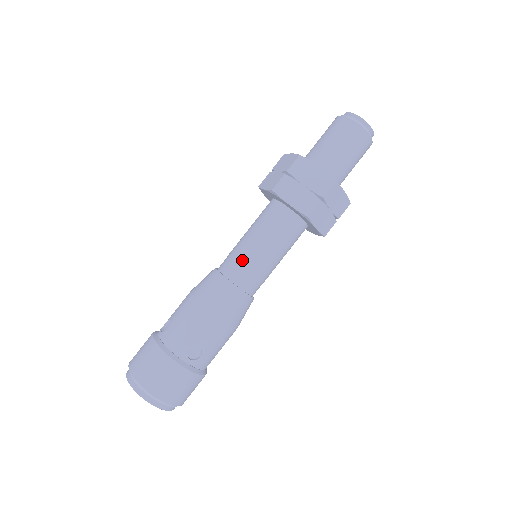
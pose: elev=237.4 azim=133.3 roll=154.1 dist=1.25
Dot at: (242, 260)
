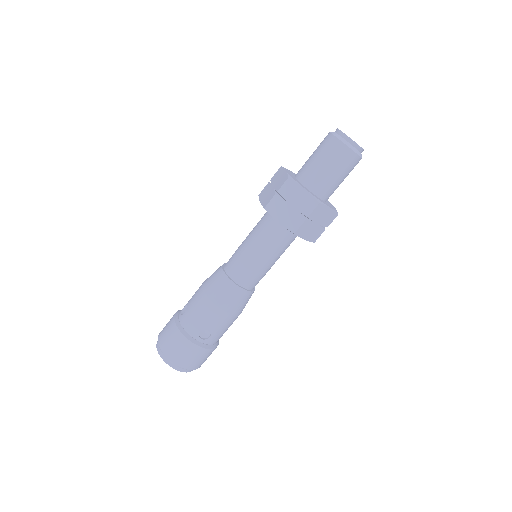
Dot at: (241, 263)
